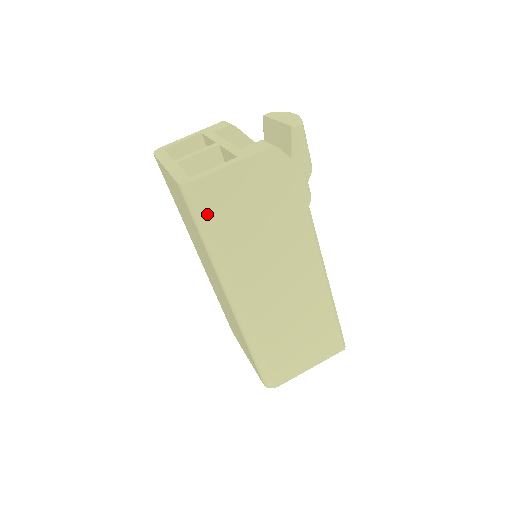
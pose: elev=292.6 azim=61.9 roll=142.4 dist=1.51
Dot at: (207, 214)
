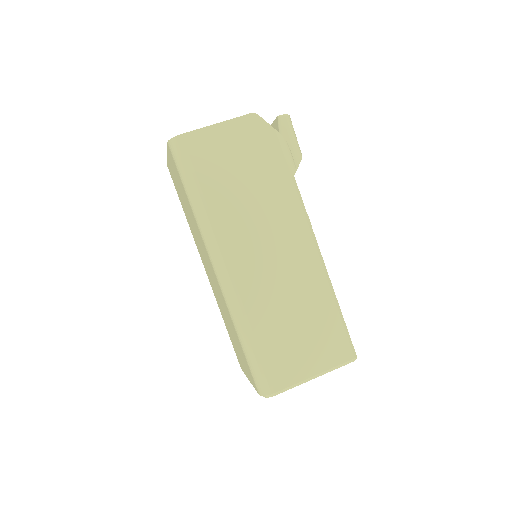
Dot at: (191, 167)
